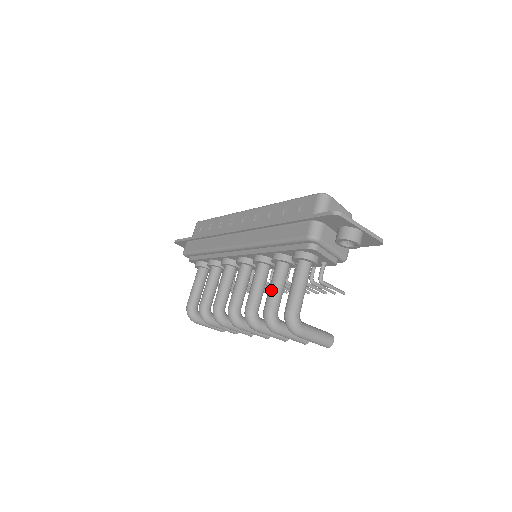
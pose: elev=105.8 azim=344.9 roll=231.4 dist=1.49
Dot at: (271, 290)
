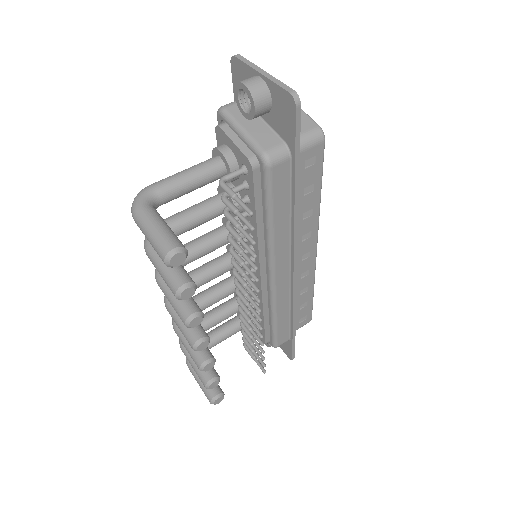
Dot at: occluded
